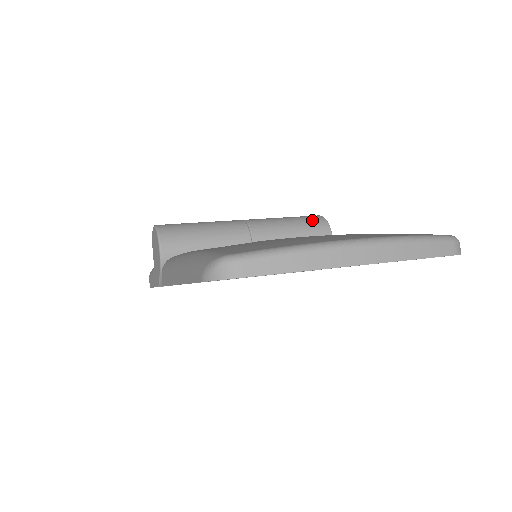
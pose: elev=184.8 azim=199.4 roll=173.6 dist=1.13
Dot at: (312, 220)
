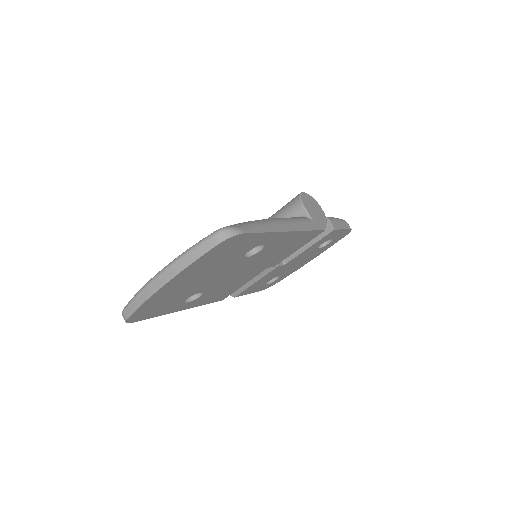
Dot at: (290, 203)
